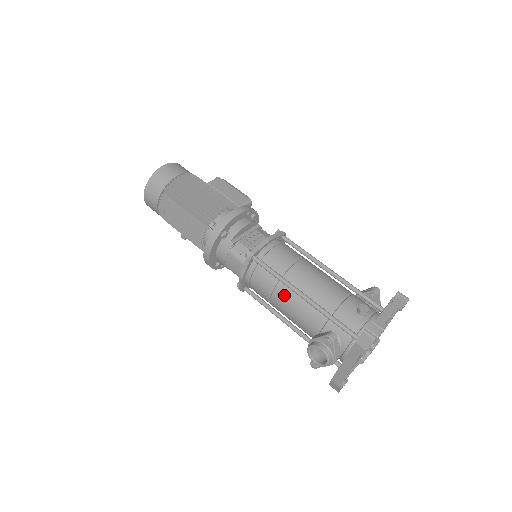
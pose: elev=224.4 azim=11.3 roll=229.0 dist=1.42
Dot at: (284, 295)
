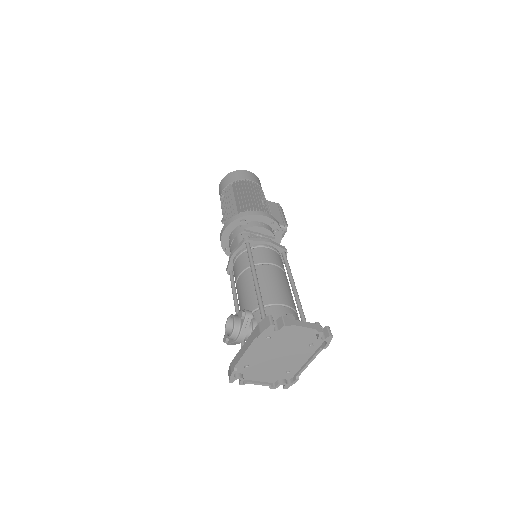
Dot at: (246, 278)
